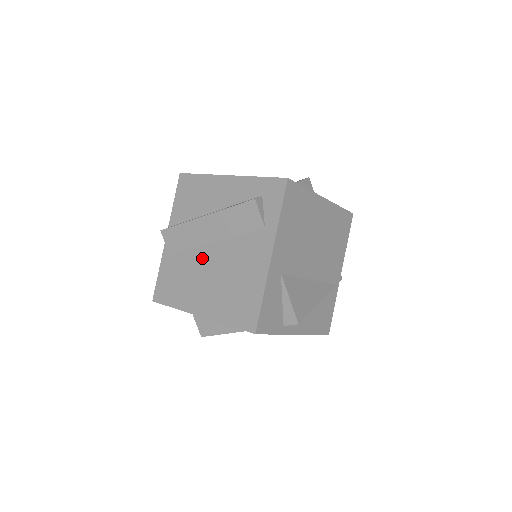
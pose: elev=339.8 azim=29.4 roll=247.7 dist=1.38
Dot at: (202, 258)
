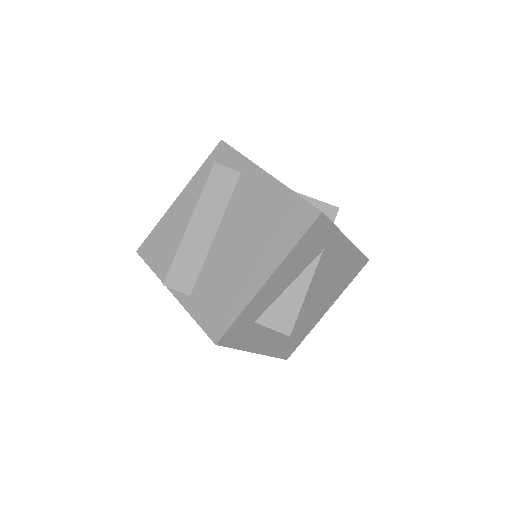
Dot at: (220, 253)
